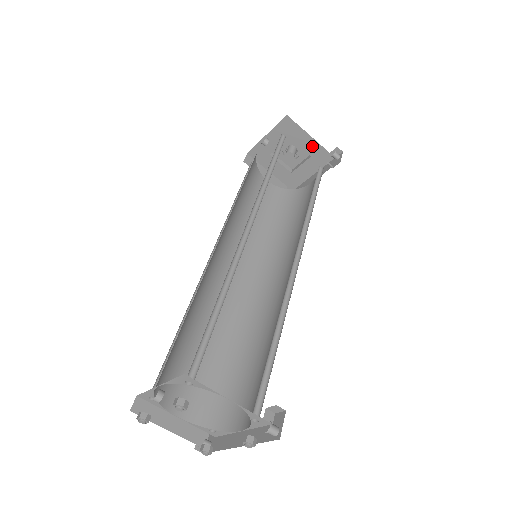
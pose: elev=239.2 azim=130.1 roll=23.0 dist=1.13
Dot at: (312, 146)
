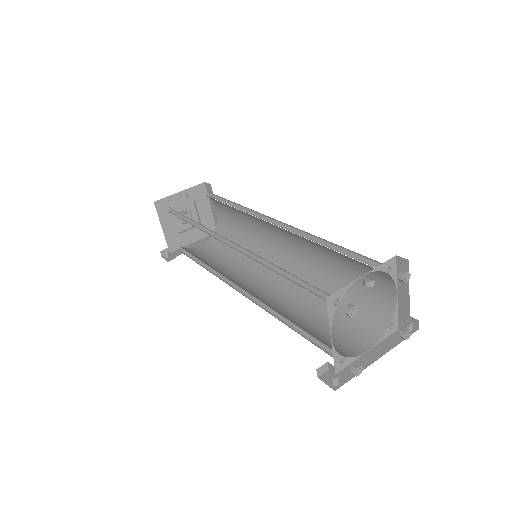
Dot at: (207, 216)
